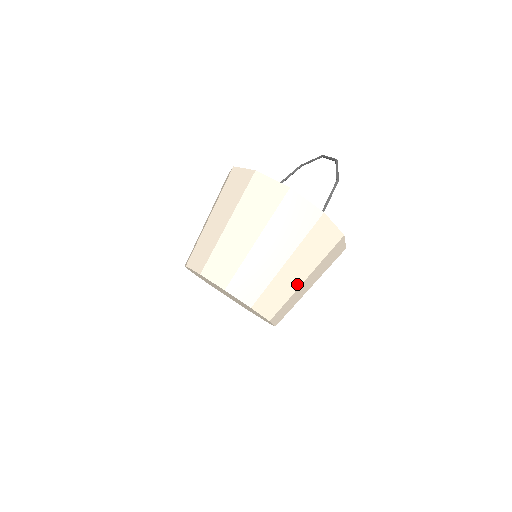
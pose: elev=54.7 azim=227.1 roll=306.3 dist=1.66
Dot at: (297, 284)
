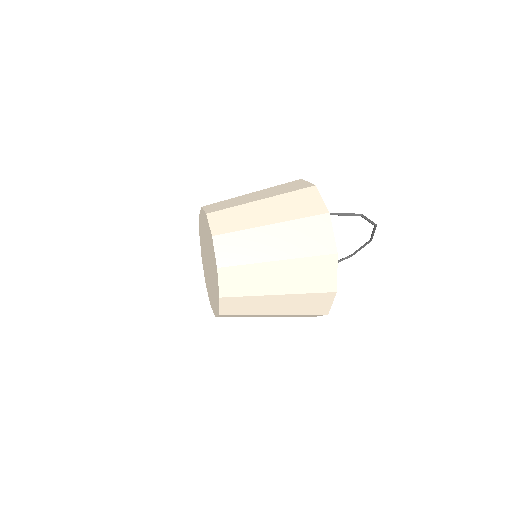
Dot at: (265, 257)
